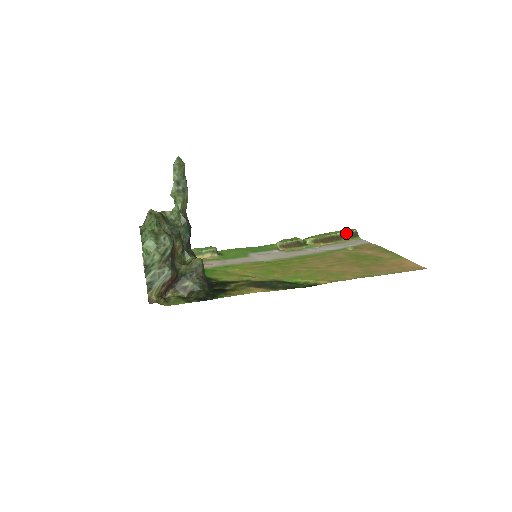
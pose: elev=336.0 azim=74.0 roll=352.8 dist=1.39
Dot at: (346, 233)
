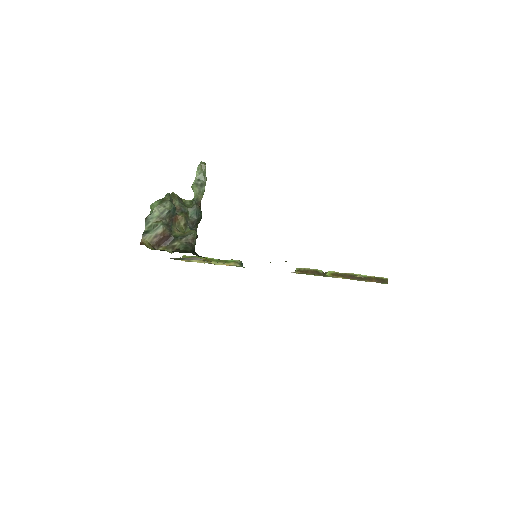
Dot at: (373, 277)
